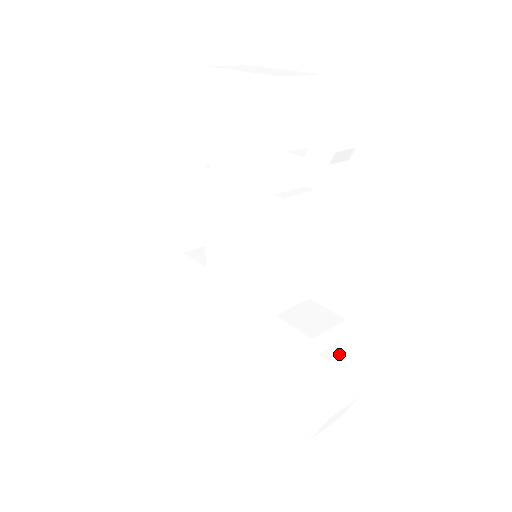
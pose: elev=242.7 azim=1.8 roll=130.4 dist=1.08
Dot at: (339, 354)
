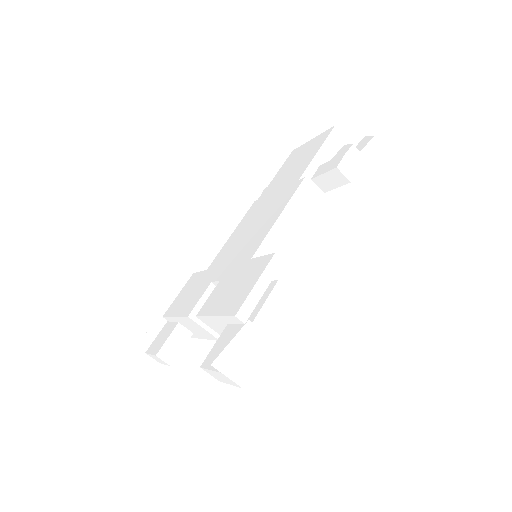
Dot at: (291, 291)
